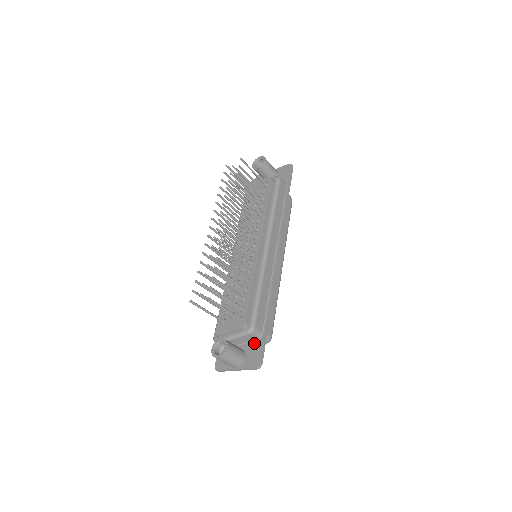
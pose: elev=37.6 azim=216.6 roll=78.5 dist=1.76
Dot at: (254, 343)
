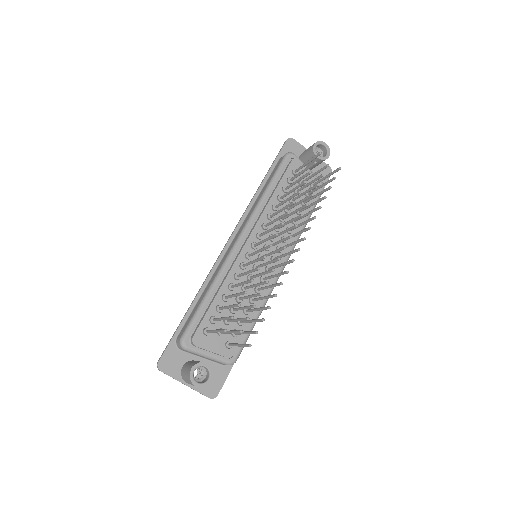
Dot at: (218, 367)
